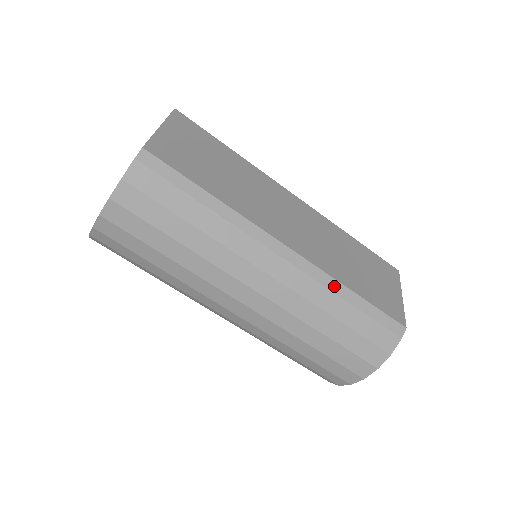
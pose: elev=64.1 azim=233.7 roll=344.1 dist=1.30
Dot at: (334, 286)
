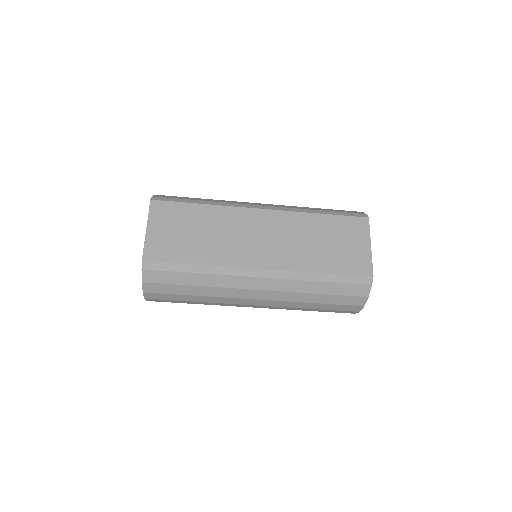
Dot at: (305, 277)
